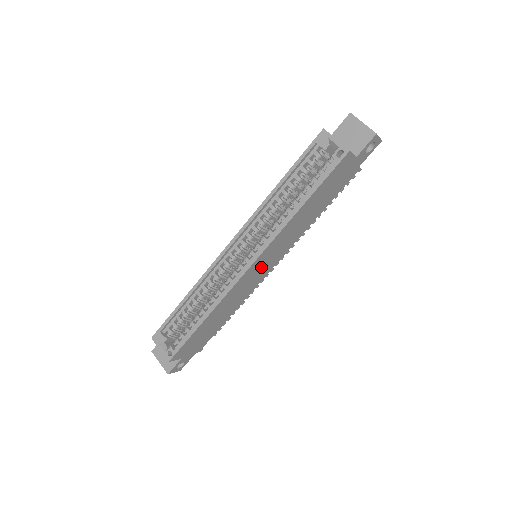
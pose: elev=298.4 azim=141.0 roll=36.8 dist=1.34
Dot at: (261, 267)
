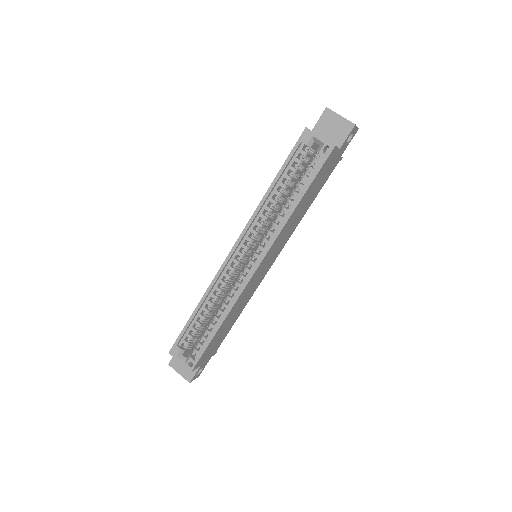
Dot at: (264, 266)
